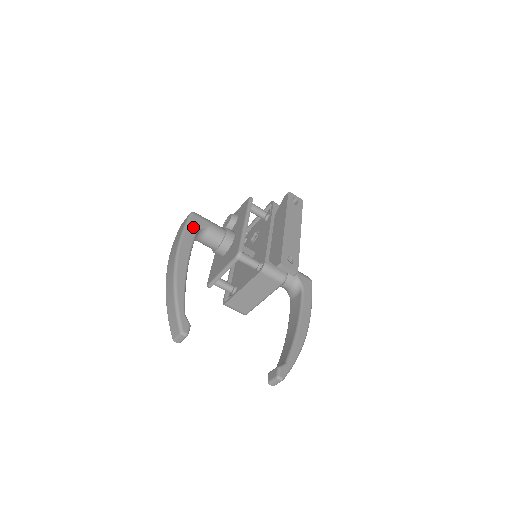
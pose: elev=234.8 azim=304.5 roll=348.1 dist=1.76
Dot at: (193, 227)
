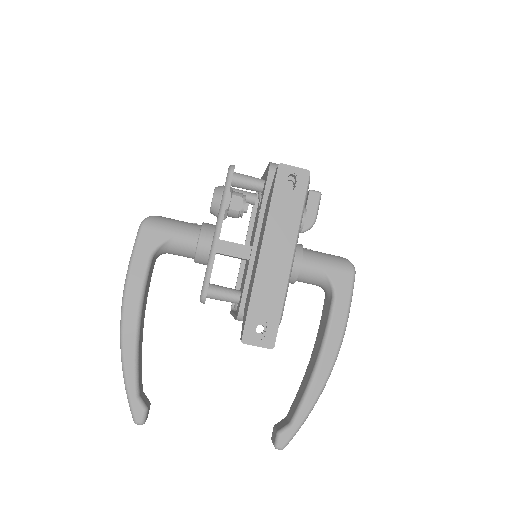
Dot at: (144, 252)
